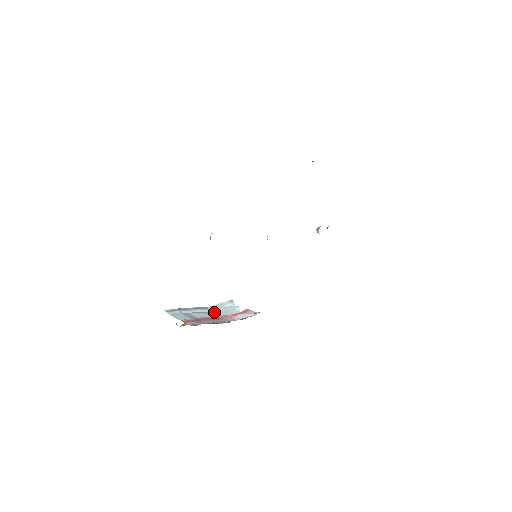
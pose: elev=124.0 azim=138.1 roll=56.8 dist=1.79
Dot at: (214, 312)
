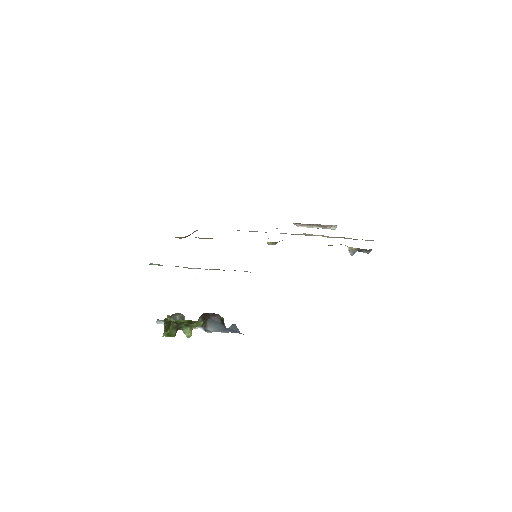
Dot at: occluded
